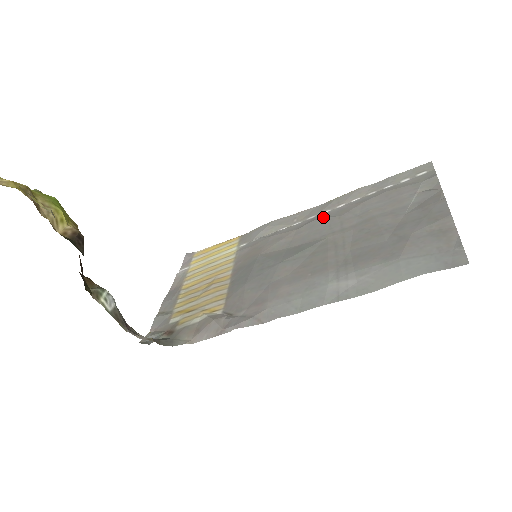
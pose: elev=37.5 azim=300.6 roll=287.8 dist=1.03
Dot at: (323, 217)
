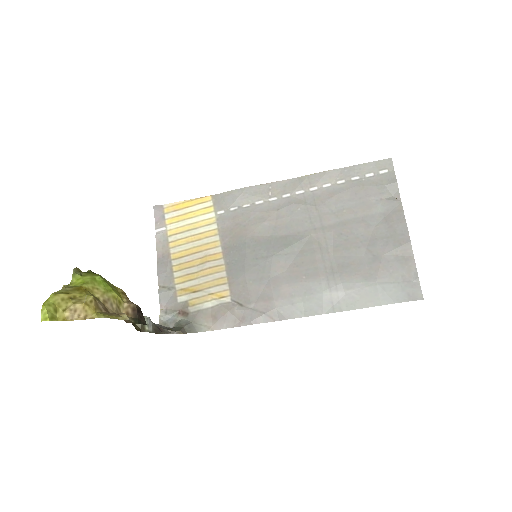
Dot at: (300, 202)
